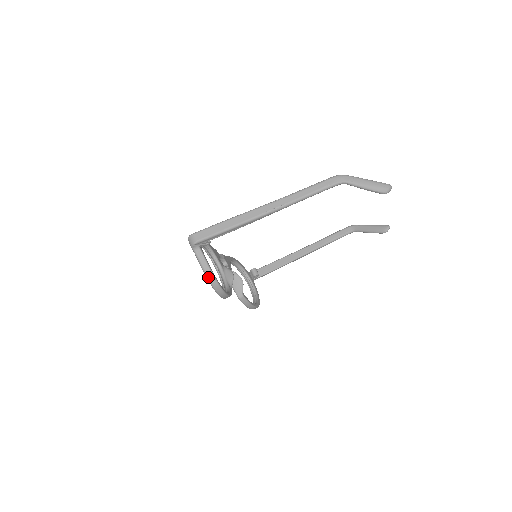
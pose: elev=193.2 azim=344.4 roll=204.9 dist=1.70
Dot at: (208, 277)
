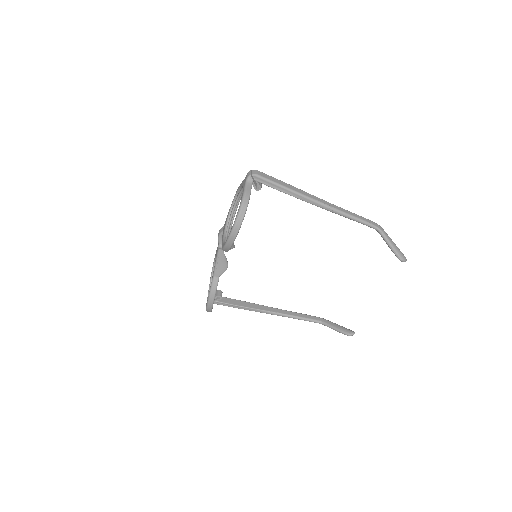
Dot at: (243, 203)
